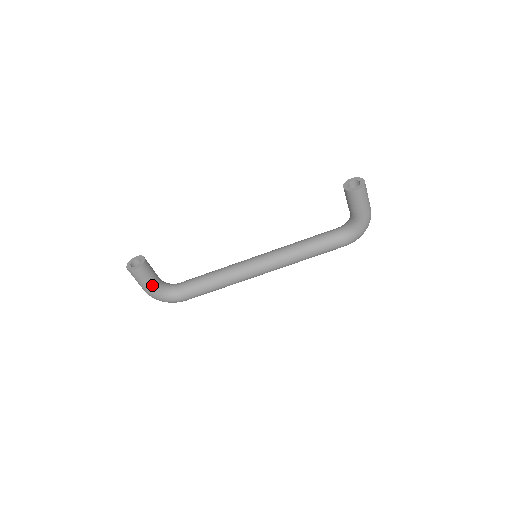
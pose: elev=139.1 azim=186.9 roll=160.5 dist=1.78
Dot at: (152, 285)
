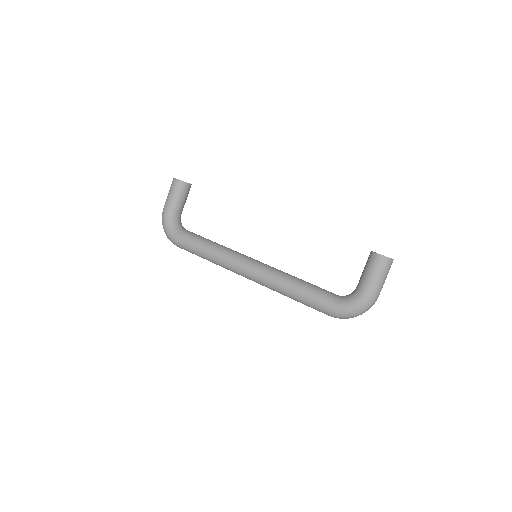
Dot at: (173, 205)
